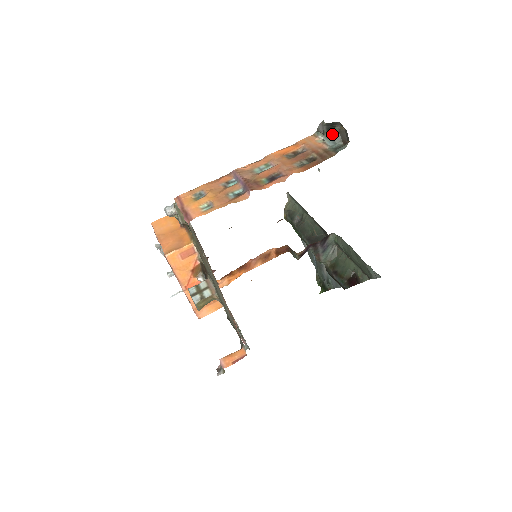
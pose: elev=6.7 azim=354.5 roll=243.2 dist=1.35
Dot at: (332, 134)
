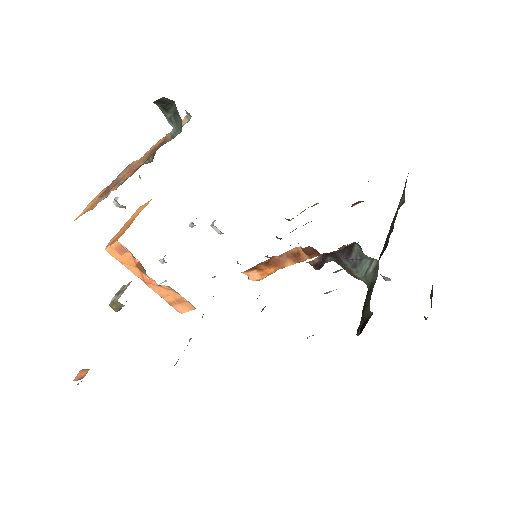
Dot at: (174, 115)
